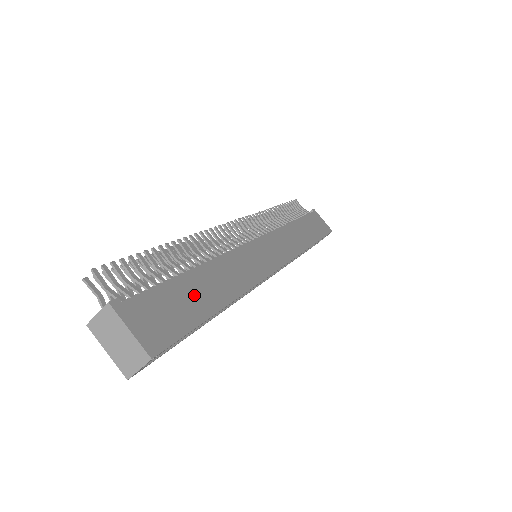
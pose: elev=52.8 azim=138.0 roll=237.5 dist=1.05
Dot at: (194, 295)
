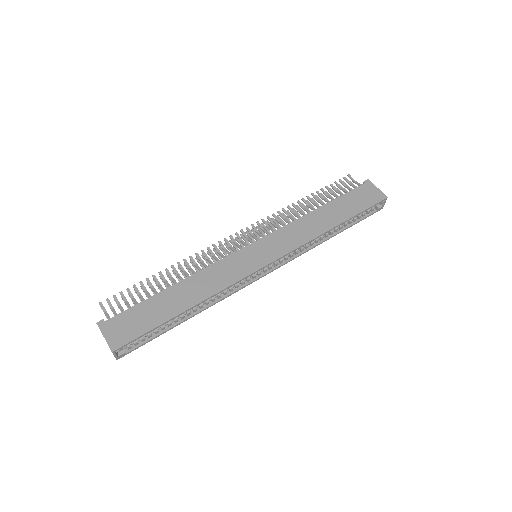
Dot at: (160, 307)
